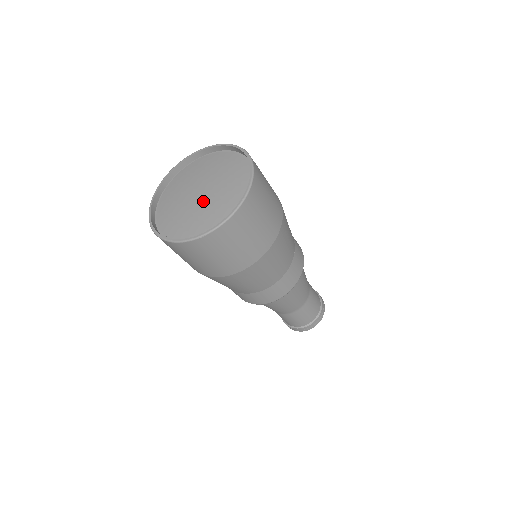
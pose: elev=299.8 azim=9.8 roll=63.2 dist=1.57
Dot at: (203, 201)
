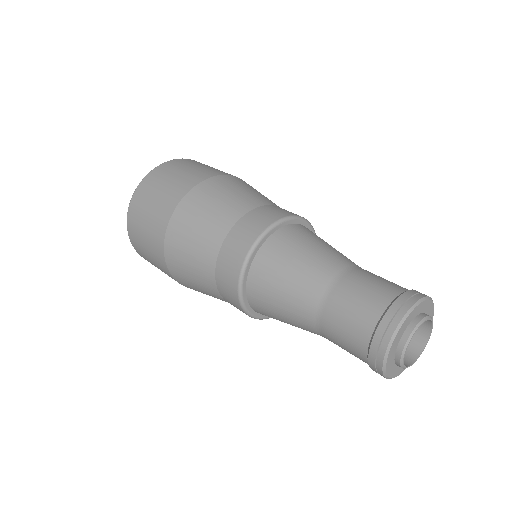
Dot at: occluded
